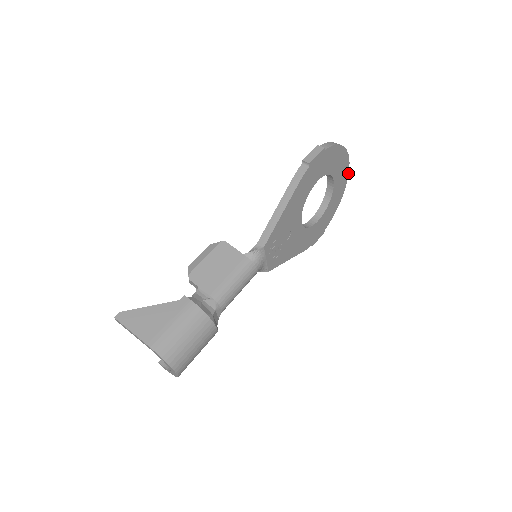
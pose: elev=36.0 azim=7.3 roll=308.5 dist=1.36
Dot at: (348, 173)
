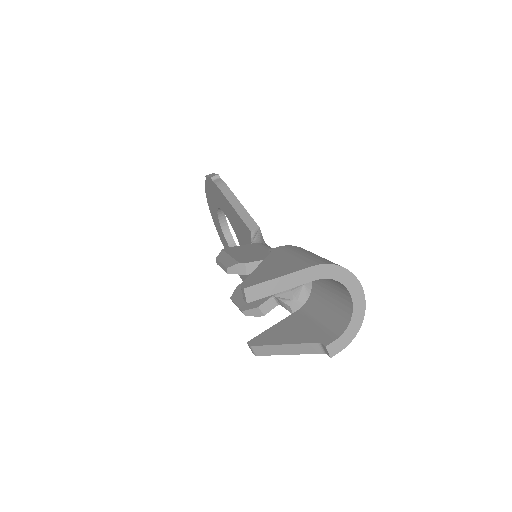
Dot at: occluded
